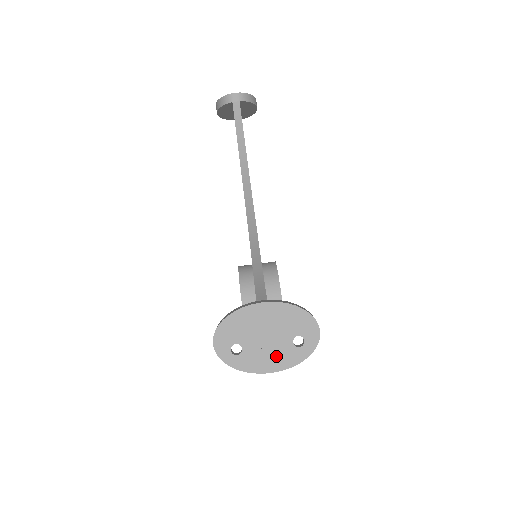
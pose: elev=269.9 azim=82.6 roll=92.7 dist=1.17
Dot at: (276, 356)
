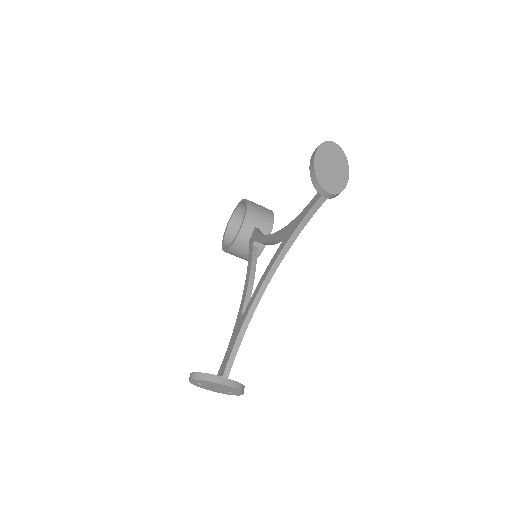
Dot at: (216, 390)
